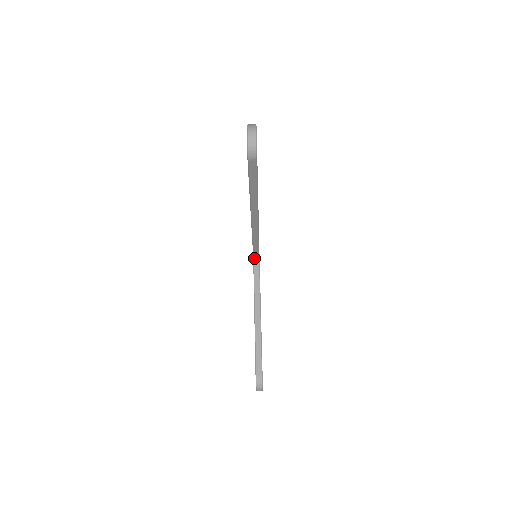
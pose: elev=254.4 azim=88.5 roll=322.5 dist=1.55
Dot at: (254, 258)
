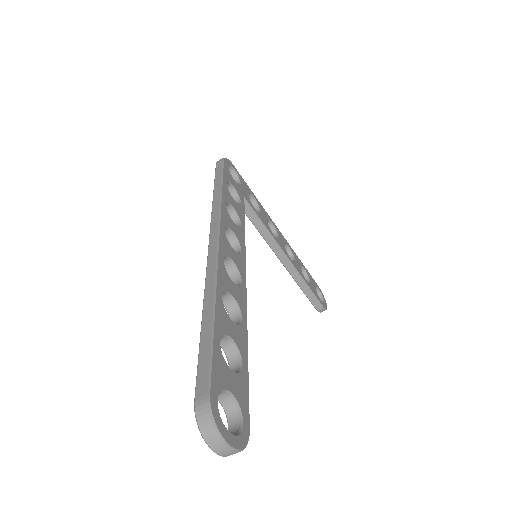
Dot at: occluded
